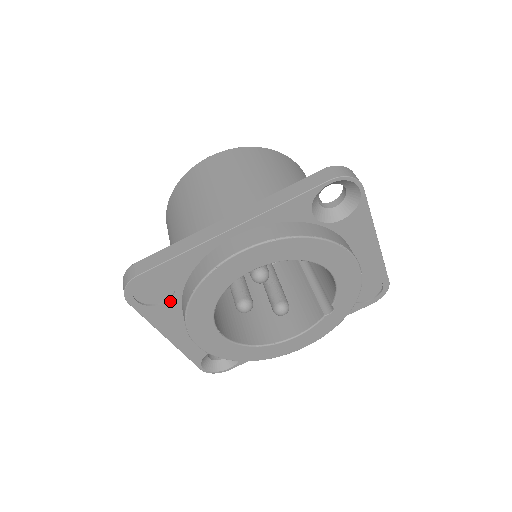
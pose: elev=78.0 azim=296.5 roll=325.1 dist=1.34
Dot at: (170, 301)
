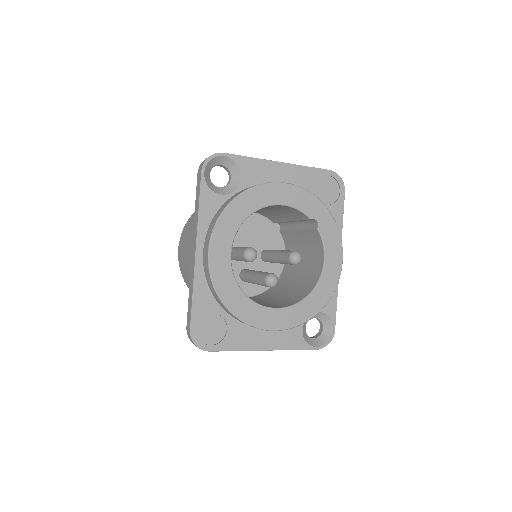
Dot at: (228, 325)
